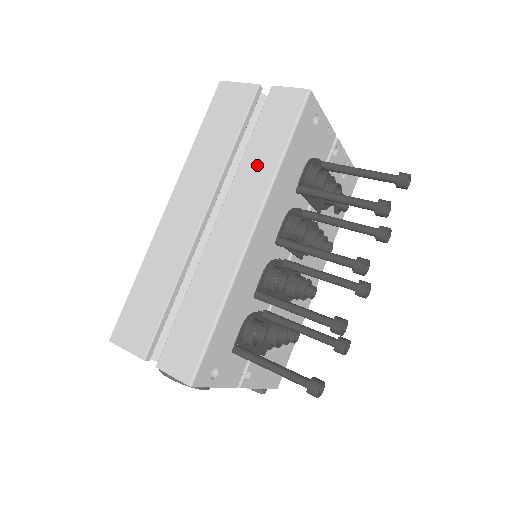
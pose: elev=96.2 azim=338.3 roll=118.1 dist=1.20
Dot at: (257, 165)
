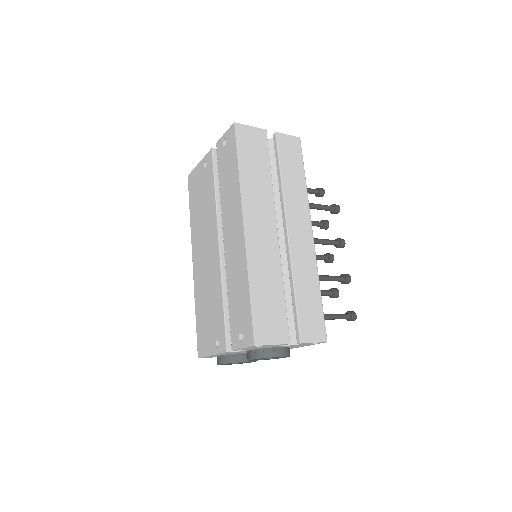
Dot at: (294, 188)
